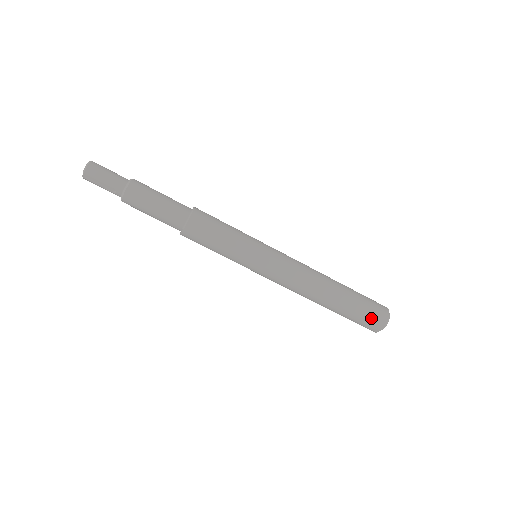
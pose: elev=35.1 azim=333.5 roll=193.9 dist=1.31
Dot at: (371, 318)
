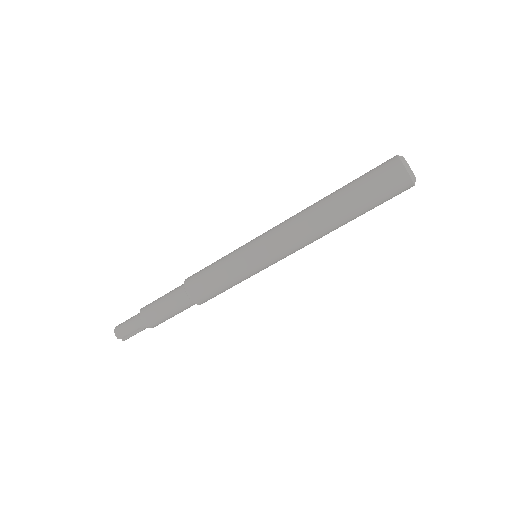
Dot at: (388, 185)
